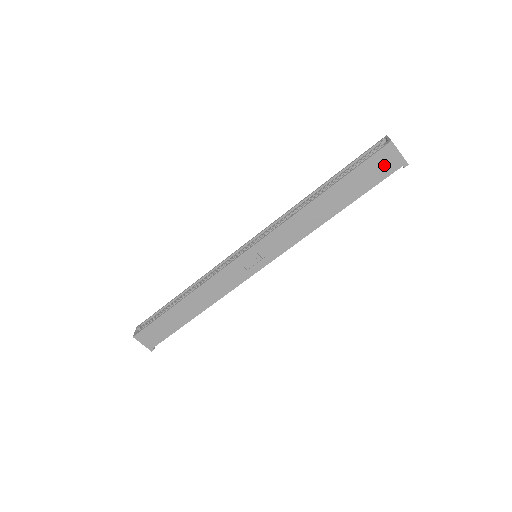
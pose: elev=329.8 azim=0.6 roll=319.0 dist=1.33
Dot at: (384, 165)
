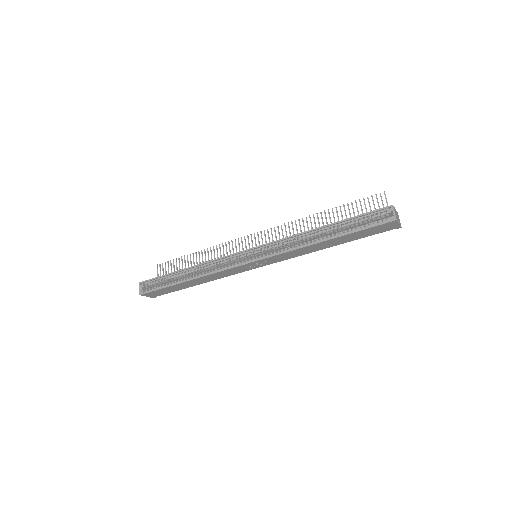
Dot at: (383, 228)
